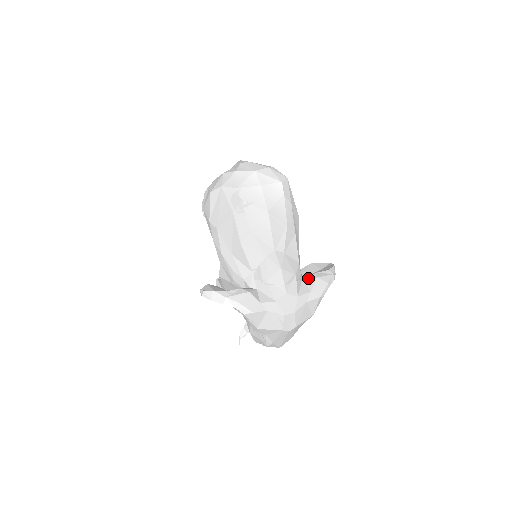
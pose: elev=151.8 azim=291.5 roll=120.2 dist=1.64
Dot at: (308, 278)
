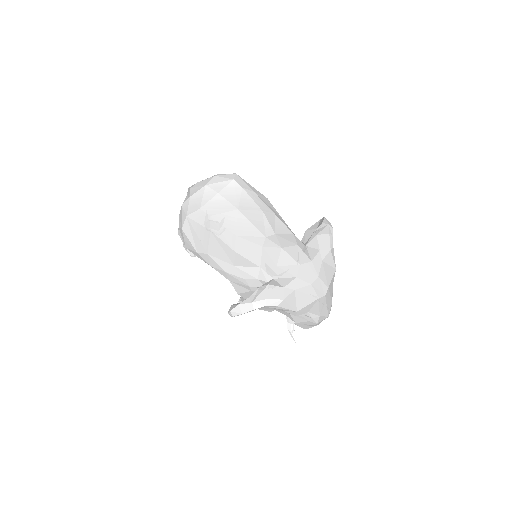
Dot at: (310, 241)
